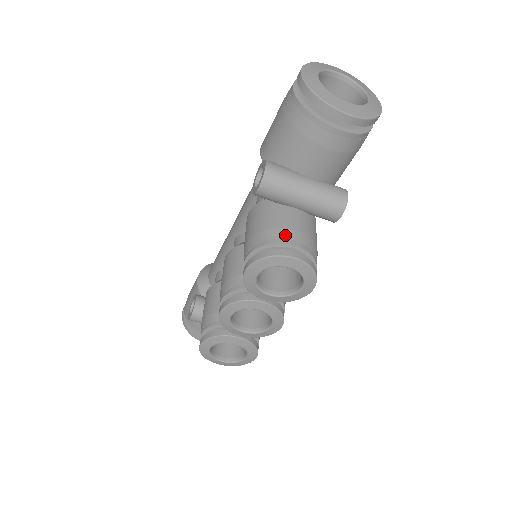
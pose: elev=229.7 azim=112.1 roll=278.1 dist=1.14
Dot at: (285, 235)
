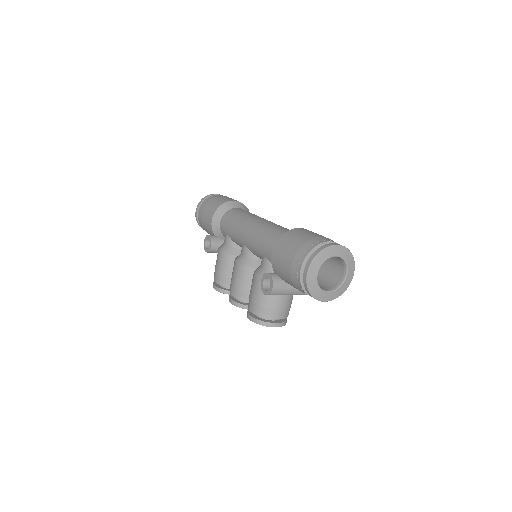
Dot at: (274, 314)
